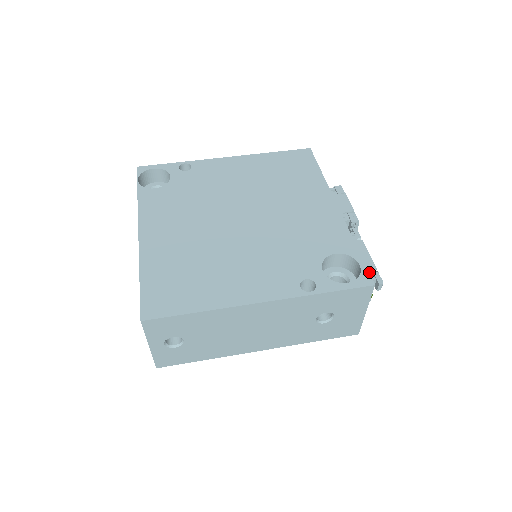
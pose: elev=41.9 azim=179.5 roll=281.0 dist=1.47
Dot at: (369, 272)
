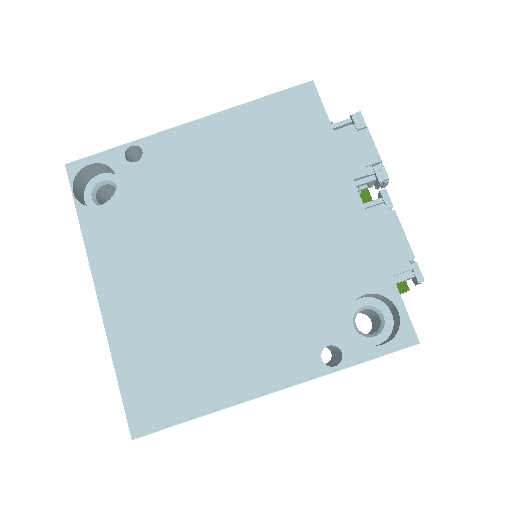
Dot at: (405, 265)
